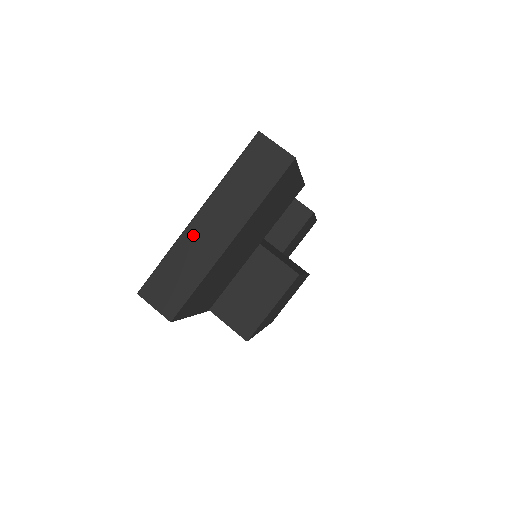
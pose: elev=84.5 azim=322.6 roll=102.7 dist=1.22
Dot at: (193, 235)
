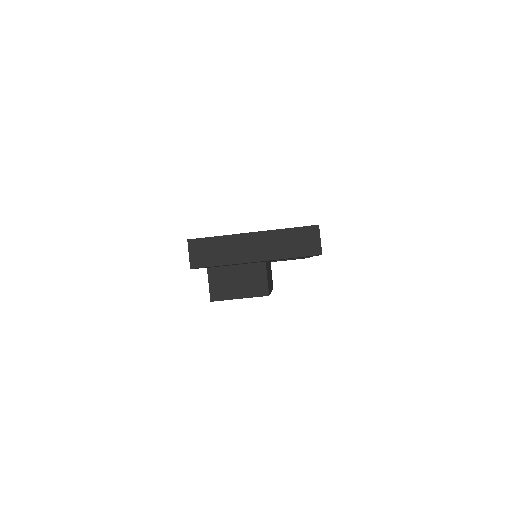
Dot at: (241, 240)
